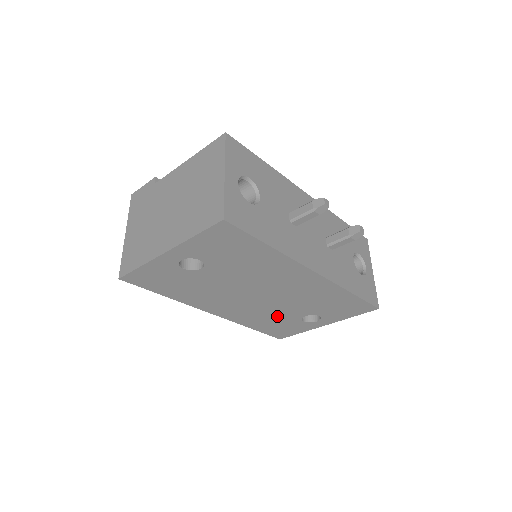
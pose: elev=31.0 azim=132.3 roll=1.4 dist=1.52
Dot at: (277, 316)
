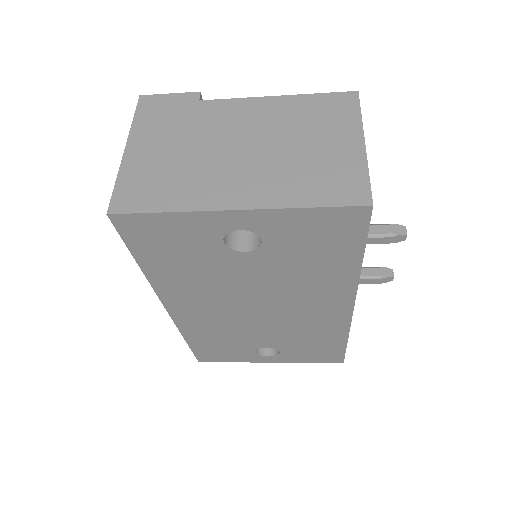
Dot at: (237, 338)
